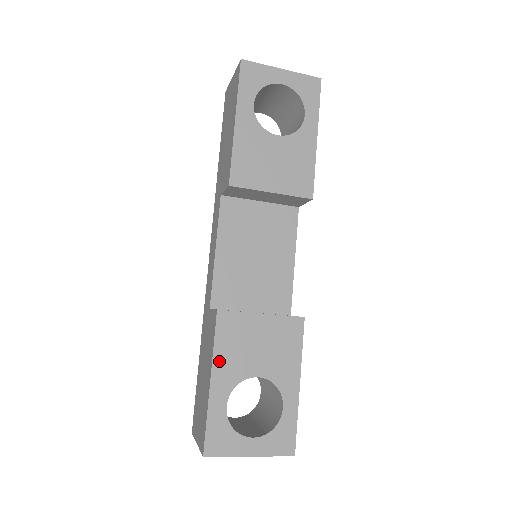
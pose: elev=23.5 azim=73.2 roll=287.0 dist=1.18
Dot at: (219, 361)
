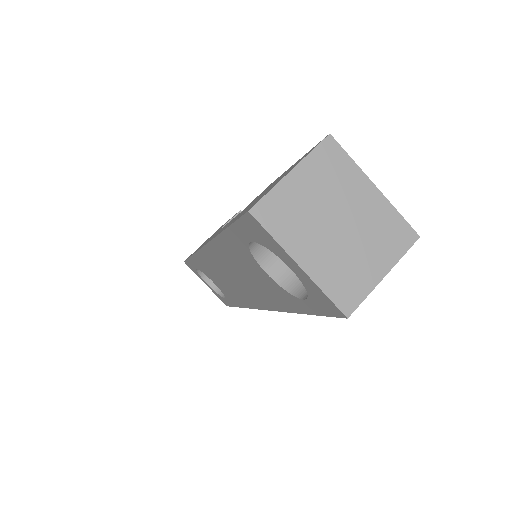
Dot at: occluded
